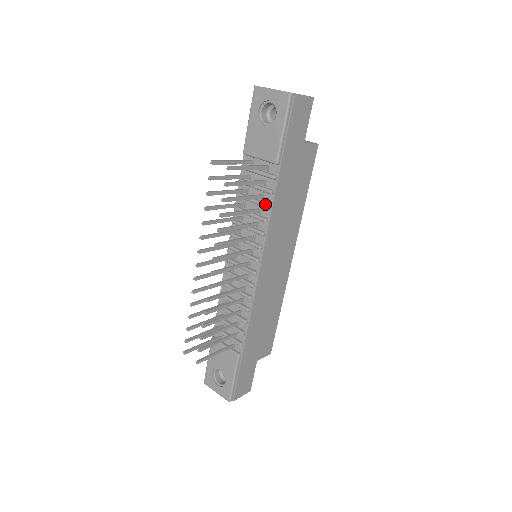
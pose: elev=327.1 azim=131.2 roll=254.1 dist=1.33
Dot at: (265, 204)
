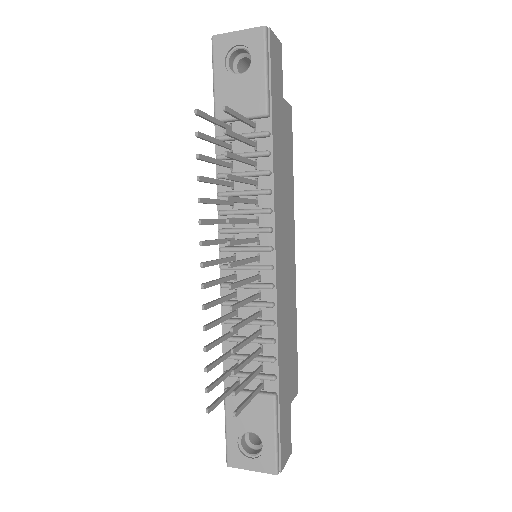
Dot at: (264, 170)
